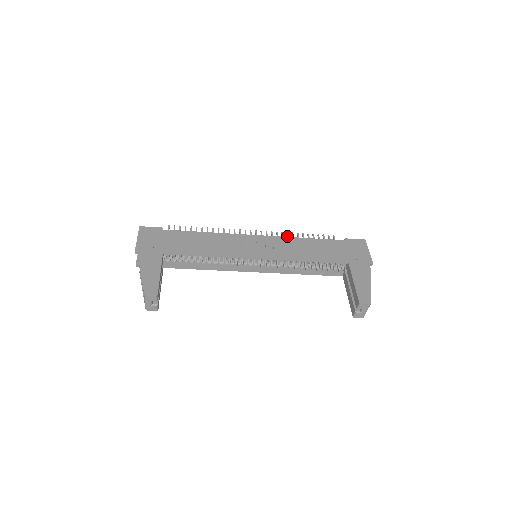
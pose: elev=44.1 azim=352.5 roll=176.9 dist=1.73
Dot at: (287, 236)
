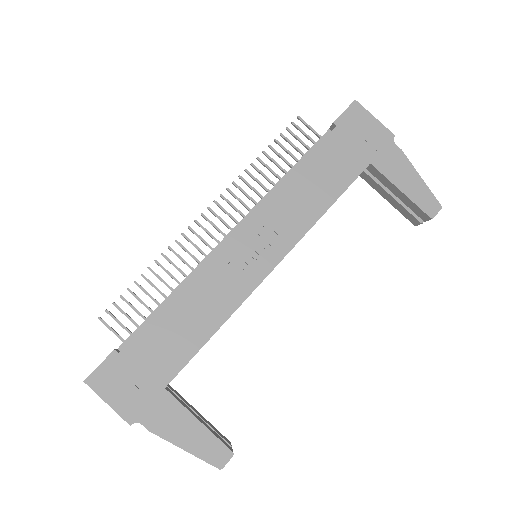
Dot at: occluded
